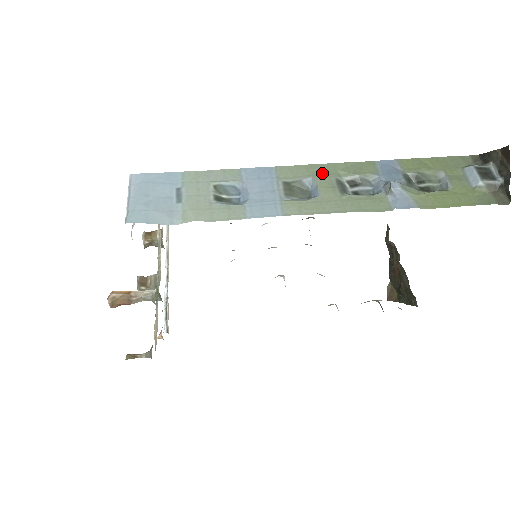
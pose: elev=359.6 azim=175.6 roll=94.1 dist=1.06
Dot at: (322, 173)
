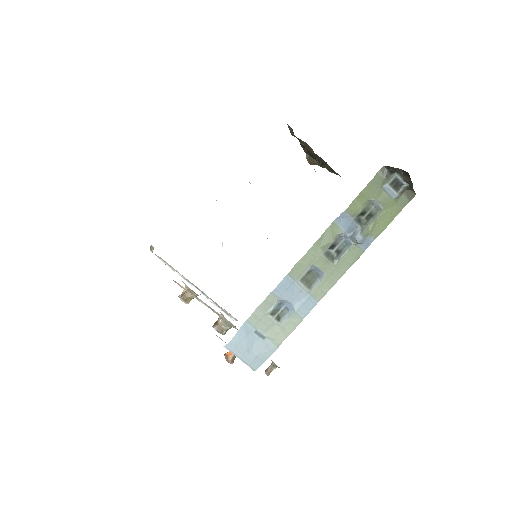
Dot at: (314, 257)
